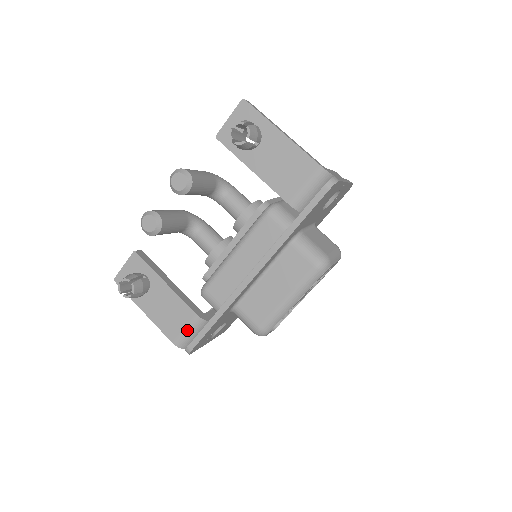
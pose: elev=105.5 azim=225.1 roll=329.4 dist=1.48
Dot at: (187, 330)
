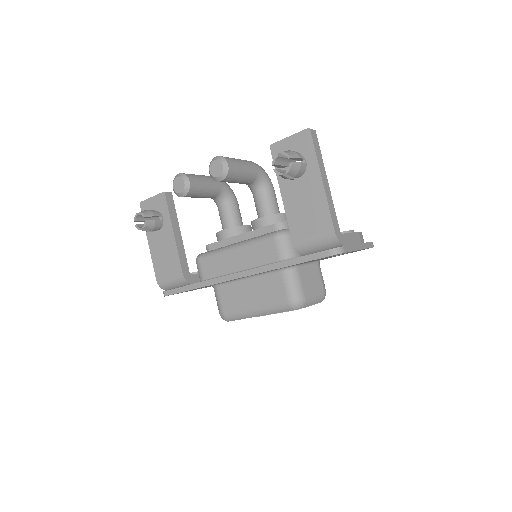
Dot at: (171, 279)
